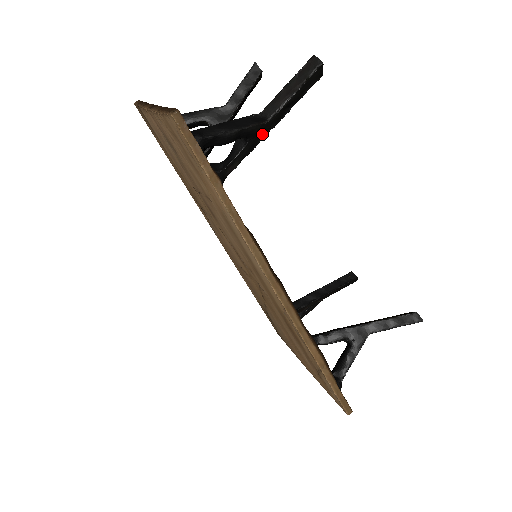
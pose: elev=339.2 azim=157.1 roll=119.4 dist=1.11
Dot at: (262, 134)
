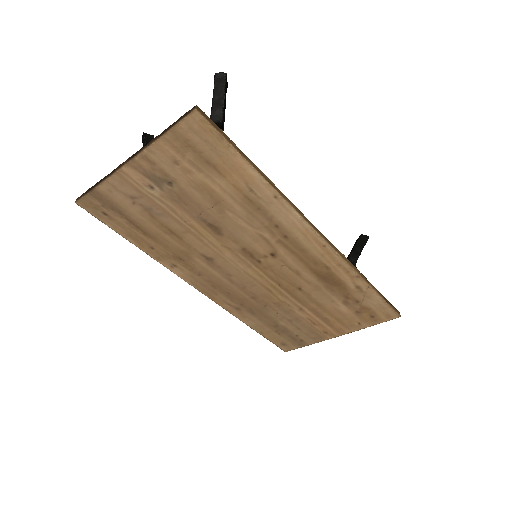
Dot at: occluded
